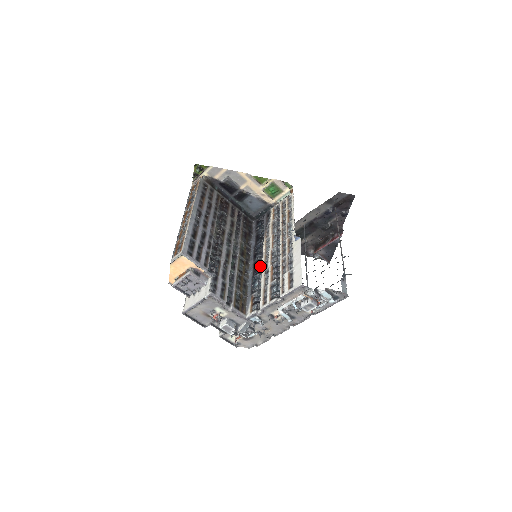
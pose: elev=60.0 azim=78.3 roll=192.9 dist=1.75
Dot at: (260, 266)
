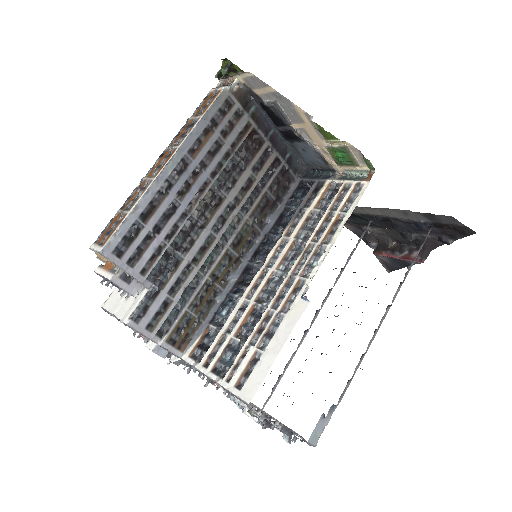
Dot at: (249, 280)
